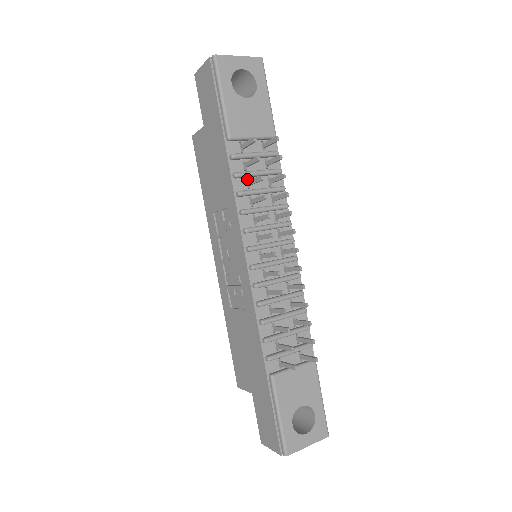
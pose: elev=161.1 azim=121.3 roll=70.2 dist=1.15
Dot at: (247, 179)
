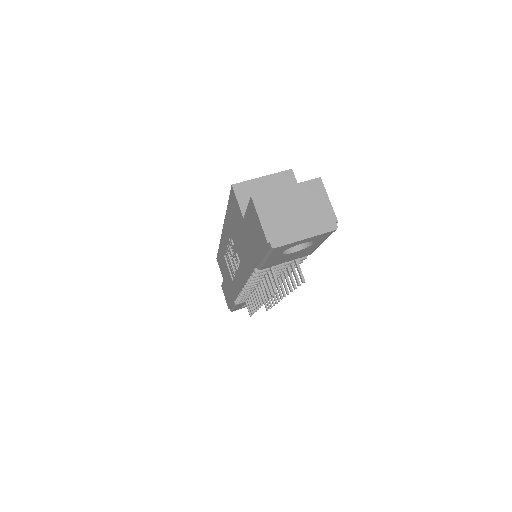
Dot at: occluded
